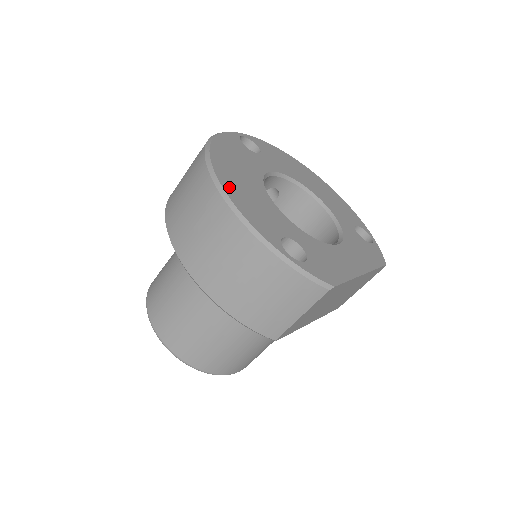
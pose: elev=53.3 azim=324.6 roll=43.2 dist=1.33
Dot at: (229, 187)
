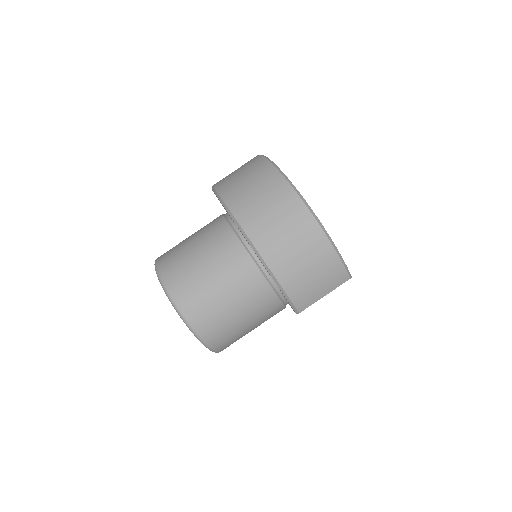
Dot at: occluded
